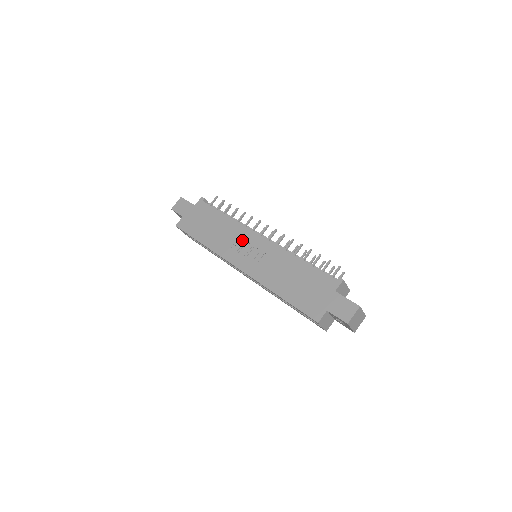
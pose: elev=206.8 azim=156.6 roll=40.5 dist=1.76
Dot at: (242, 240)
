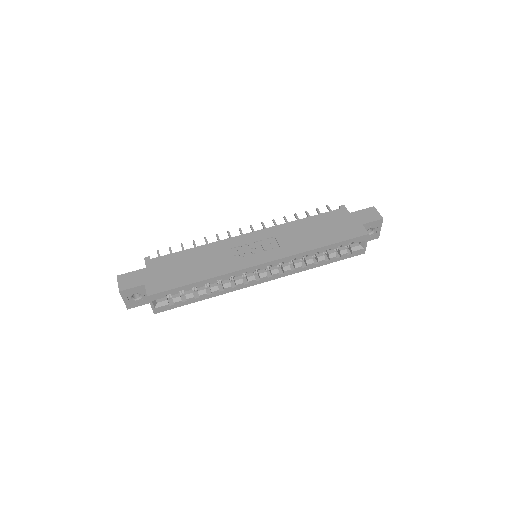
Dot at: (237, 247)
